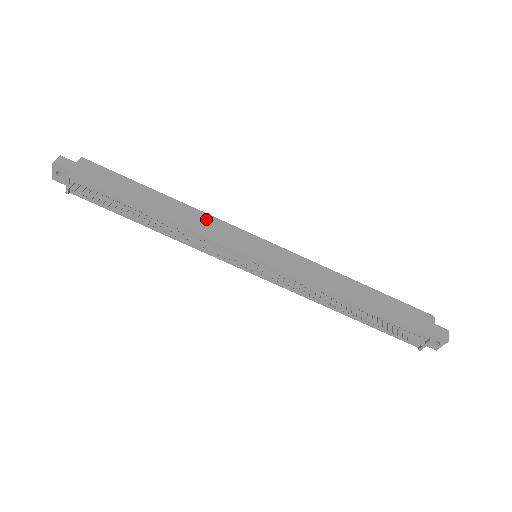
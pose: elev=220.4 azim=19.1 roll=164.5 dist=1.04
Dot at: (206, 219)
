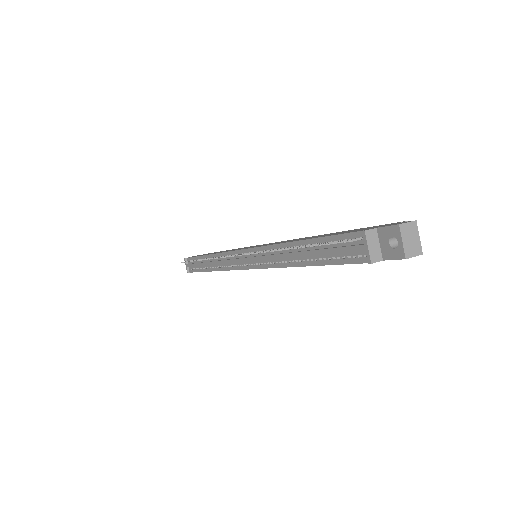
Dot at: occluded
